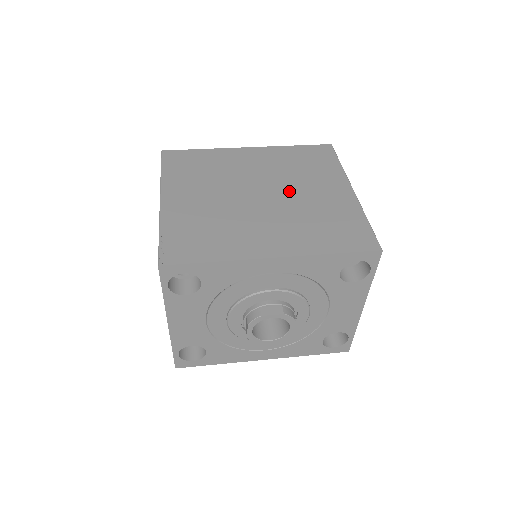
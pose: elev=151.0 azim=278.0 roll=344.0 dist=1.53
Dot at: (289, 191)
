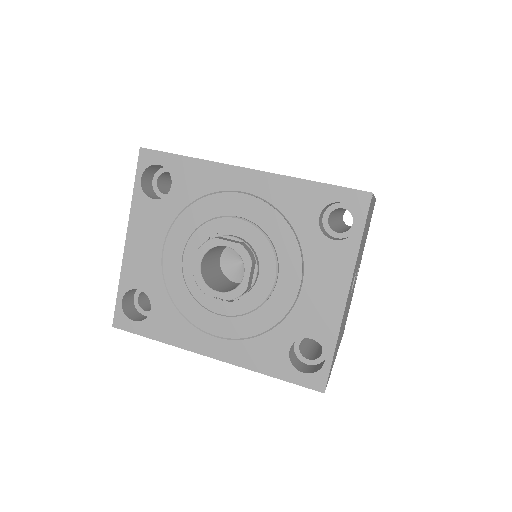
Dot at: occluded
